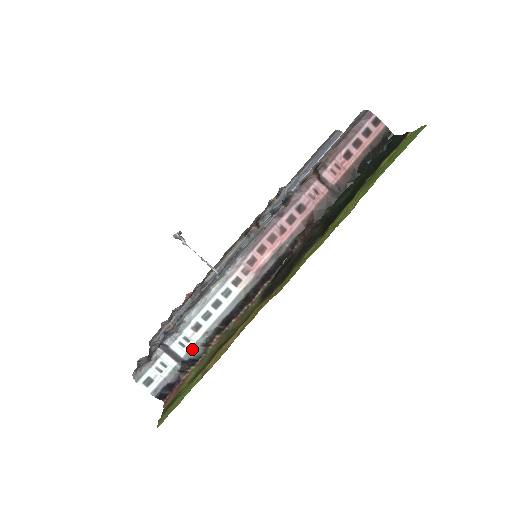
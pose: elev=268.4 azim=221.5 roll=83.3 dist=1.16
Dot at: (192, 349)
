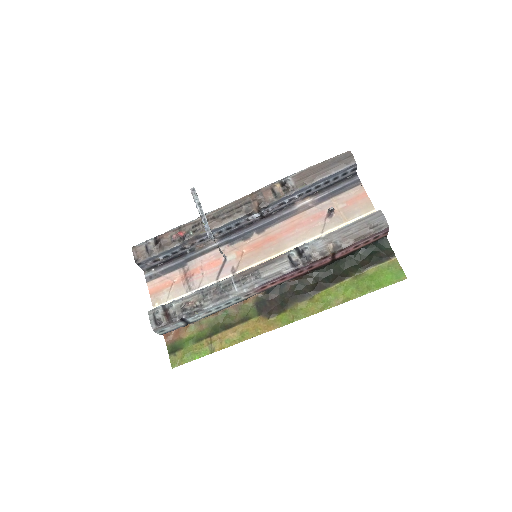
Dot at: (198, 319)
